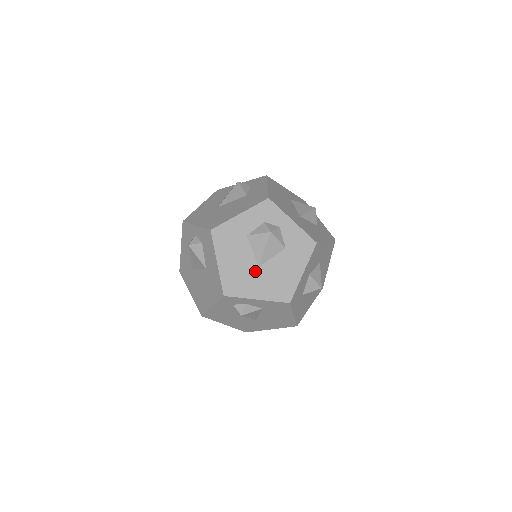
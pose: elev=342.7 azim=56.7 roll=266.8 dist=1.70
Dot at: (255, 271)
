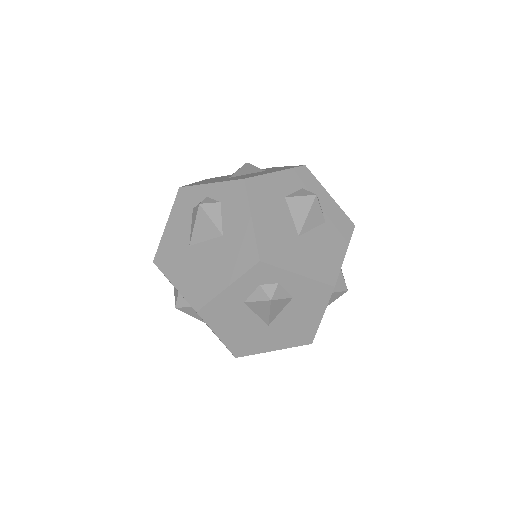
Dot at: (295, 239)
